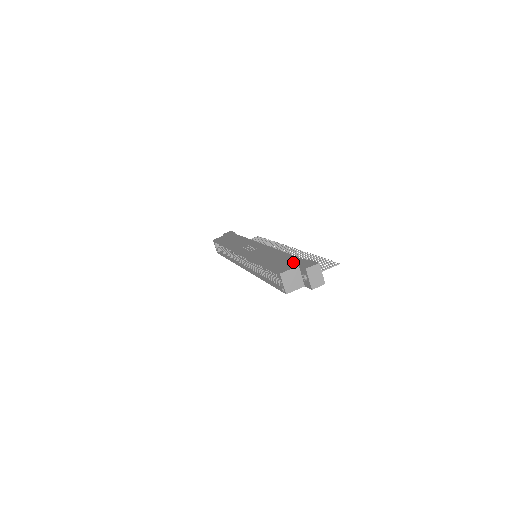
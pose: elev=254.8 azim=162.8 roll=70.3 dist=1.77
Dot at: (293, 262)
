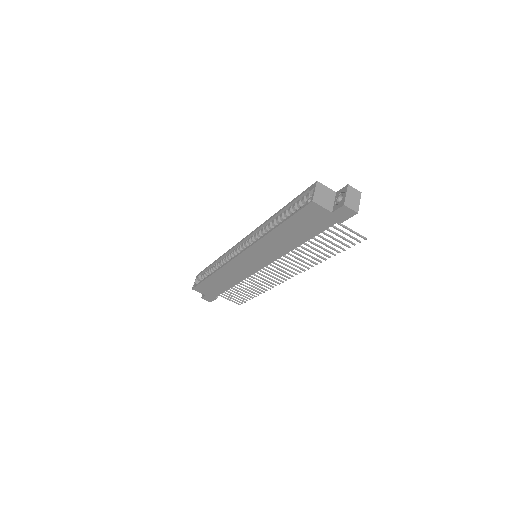
Dot at: occluded
